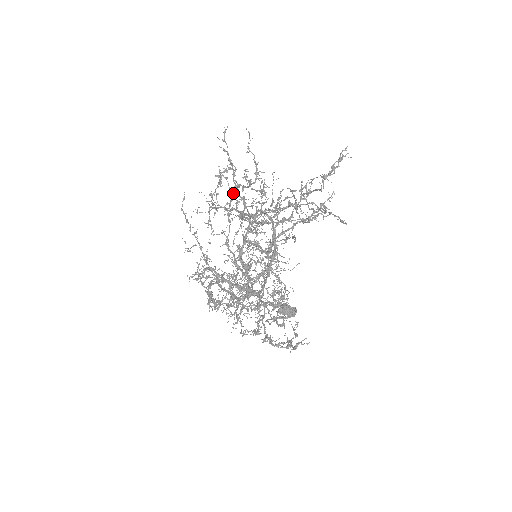
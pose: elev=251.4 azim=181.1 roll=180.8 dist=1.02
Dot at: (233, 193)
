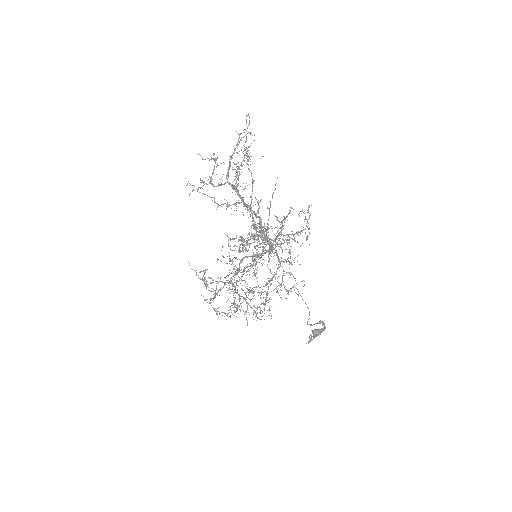
Dot at: (212, 197)
